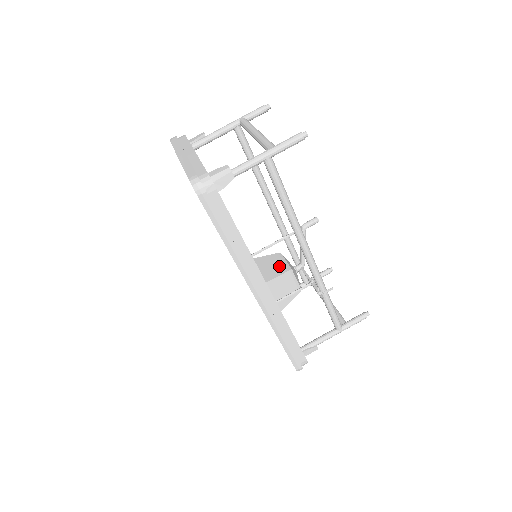
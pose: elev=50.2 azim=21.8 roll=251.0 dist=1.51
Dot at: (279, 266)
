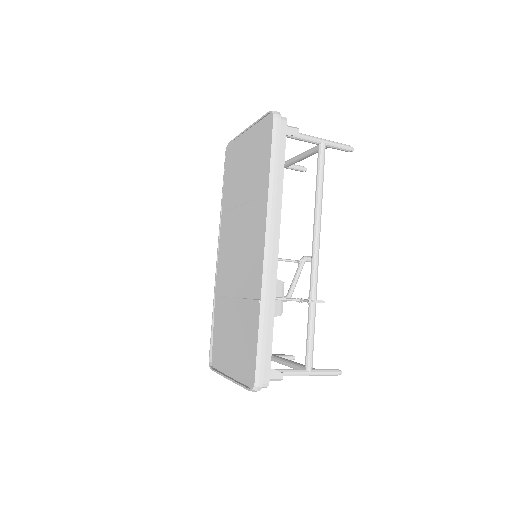
Dot at: occluded
